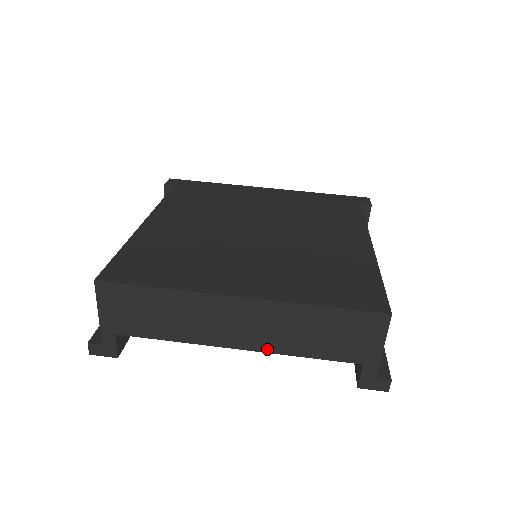
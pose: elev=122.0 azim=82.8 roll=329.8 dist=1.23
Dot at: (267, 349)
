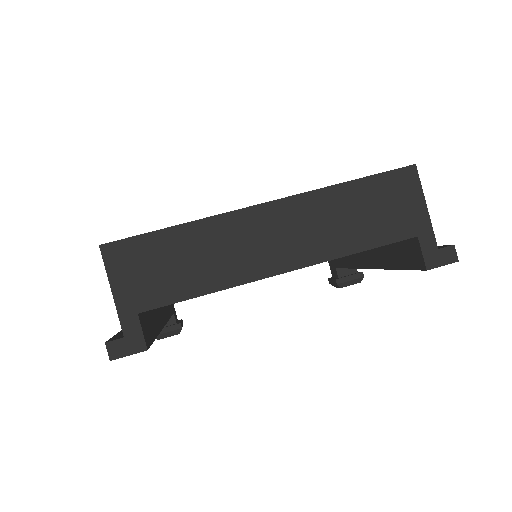
Dot at: (315, 259)
